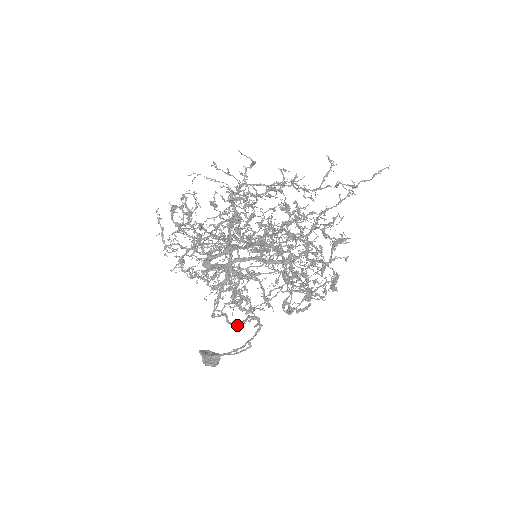
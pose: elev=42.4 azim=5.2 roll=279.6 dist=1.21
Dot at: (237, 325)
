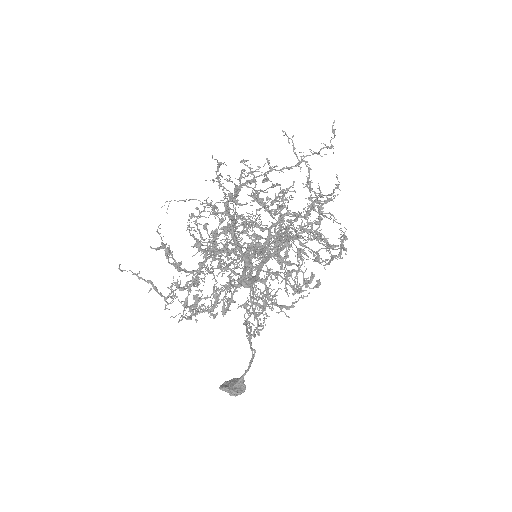
Dot at: (251, 336)
